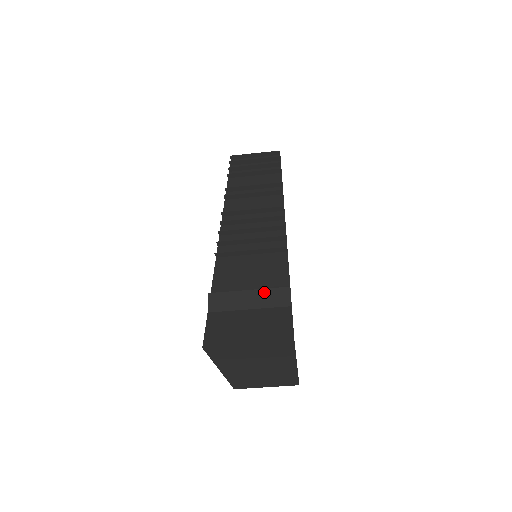
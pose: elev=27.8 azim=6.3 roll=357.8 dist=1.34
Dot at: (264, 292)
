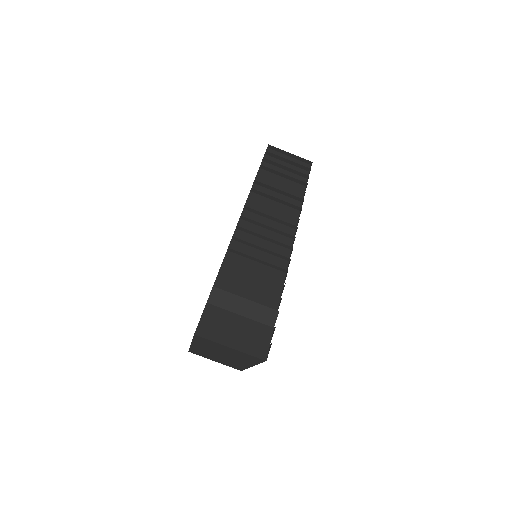
Dot at: (257, 306)
